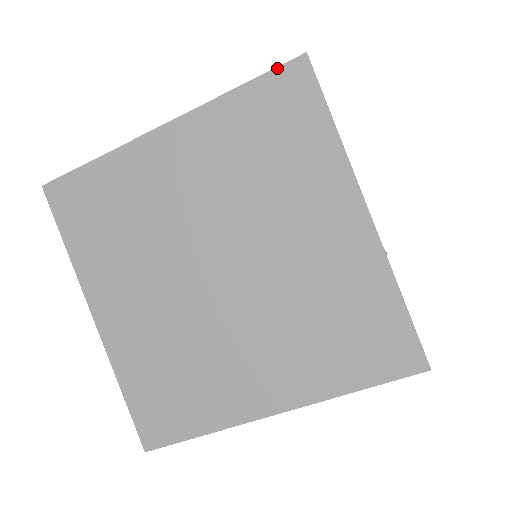
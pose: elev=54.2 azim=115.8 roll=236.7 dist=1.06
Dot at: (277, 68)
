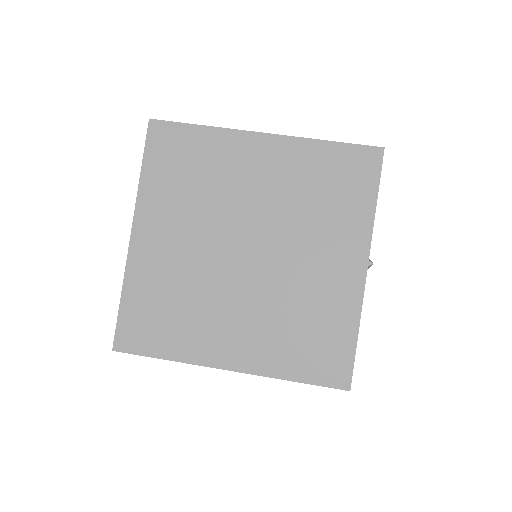
Dot at: (146, 141)
